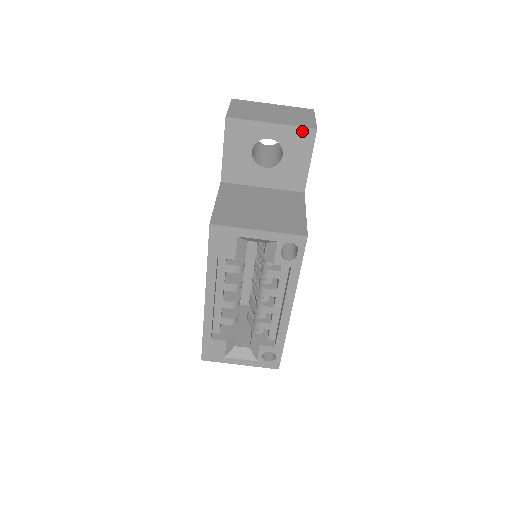
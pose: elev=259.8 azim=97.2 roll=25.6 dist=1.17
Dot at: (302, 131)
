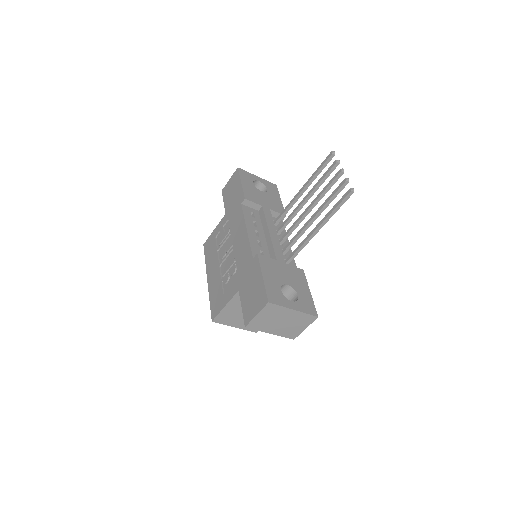
Dot at: (286, 336)
